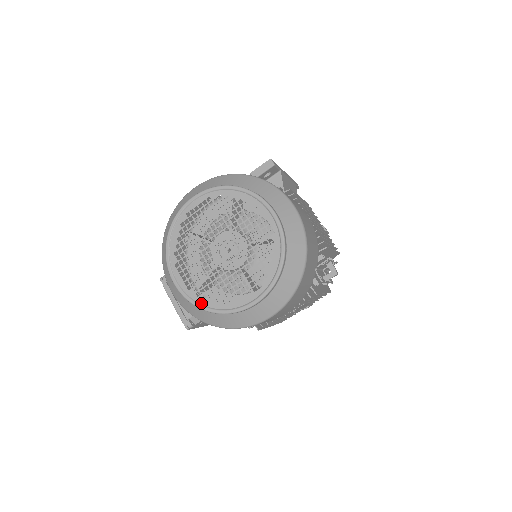
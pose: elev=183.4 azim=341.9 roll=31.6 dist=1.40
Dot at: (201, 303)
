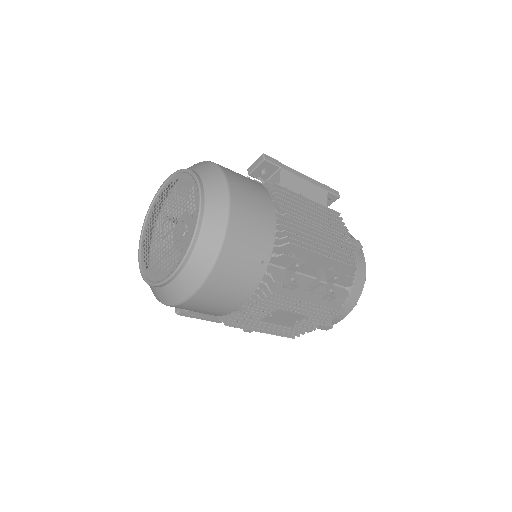
Dot at: (146, 275)
